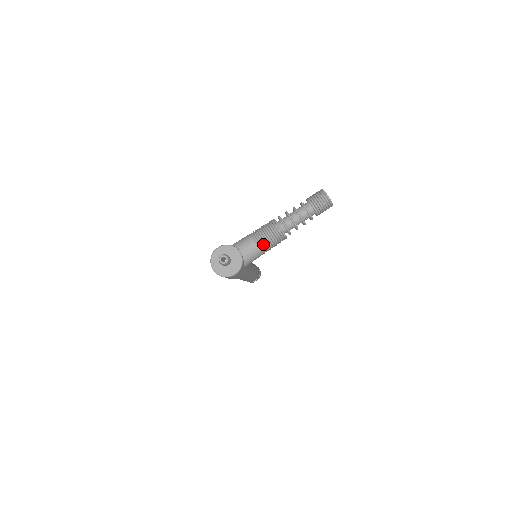
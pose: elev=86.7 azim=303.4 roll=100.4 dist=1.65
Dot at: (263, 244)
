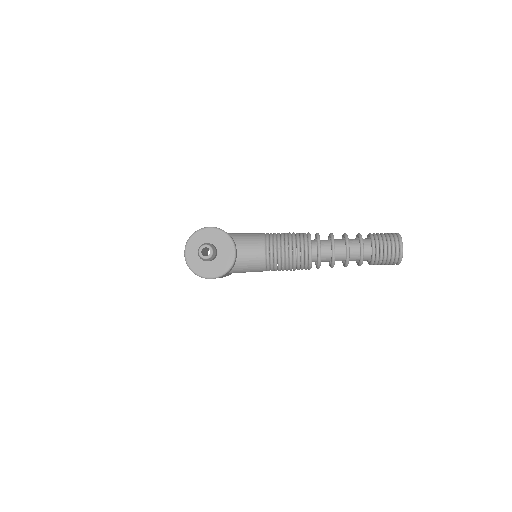
Dot at: (274, 260)
